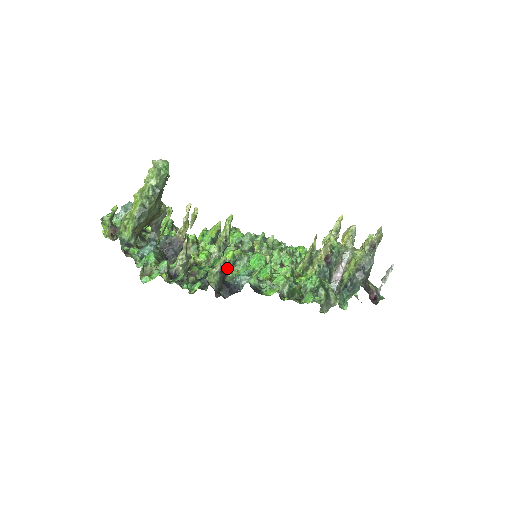
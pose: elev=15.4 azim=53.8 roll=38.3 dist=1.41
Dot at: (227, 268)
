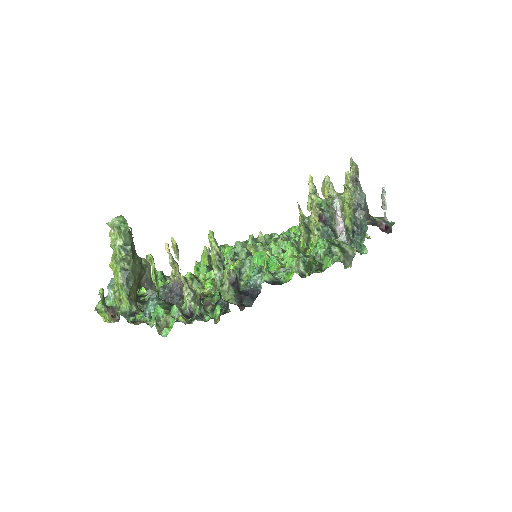
Dot at: (235, 278)
